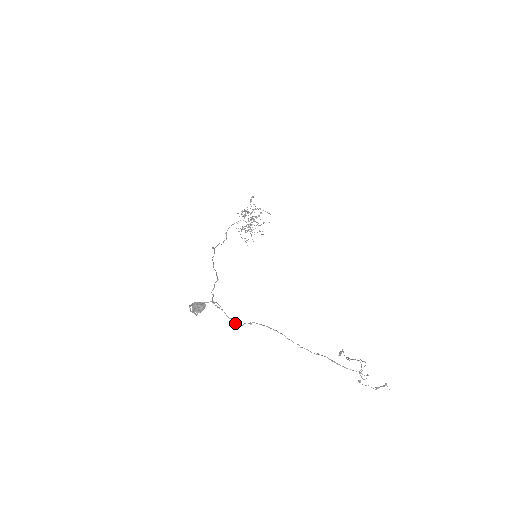
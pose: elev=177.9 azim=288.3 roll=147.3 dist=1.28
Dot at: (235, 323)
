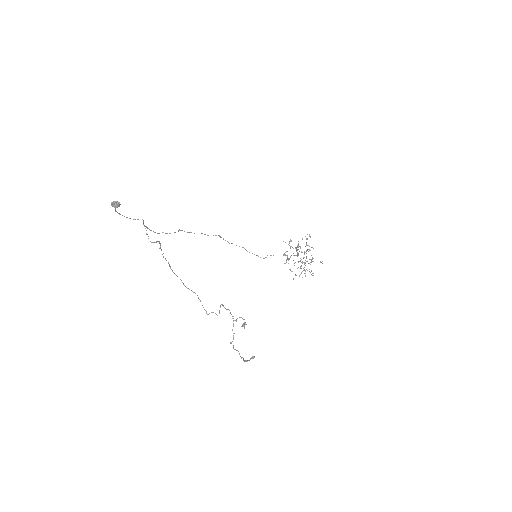
Dot at: occluded
